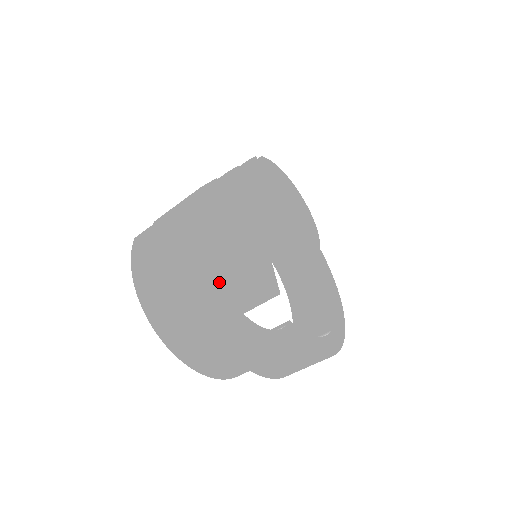
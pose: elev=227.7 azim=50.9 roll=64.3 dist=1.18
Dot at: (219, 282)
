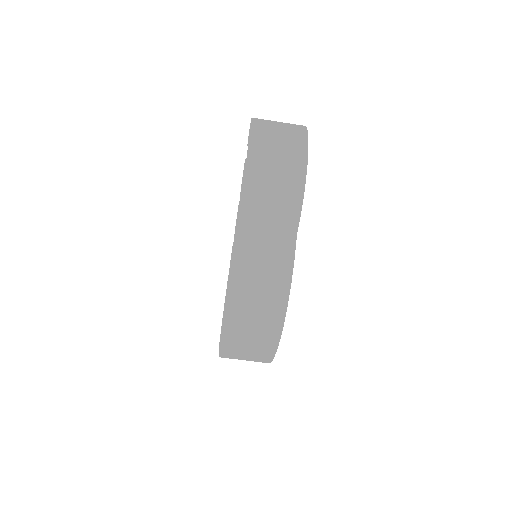
Dot at: occluded
